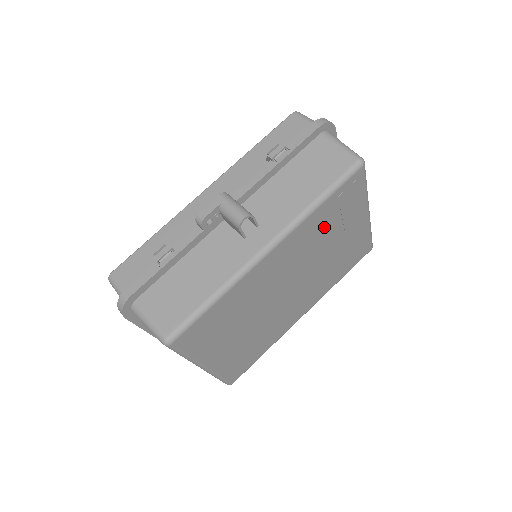
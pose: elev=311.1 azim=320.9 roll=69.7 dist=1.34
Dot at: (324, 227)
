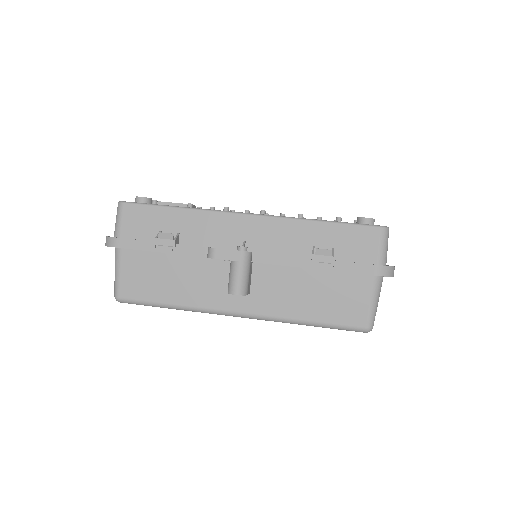
Dot at: occluded
